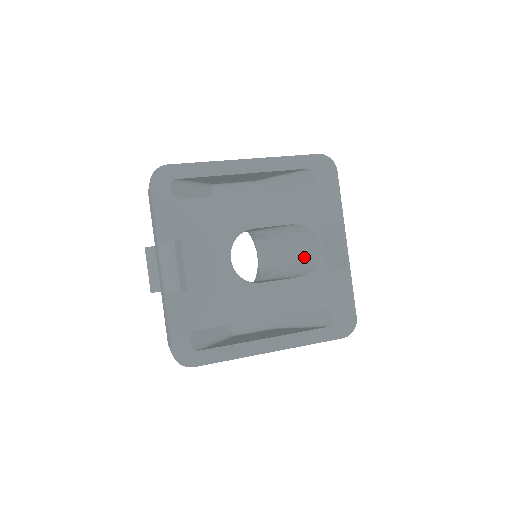
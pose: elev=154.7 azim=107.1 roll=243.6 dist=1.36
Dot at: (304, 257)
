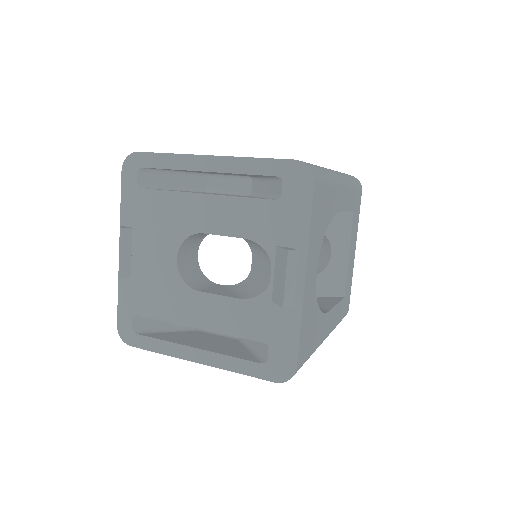
Dot at: (262, 277)
